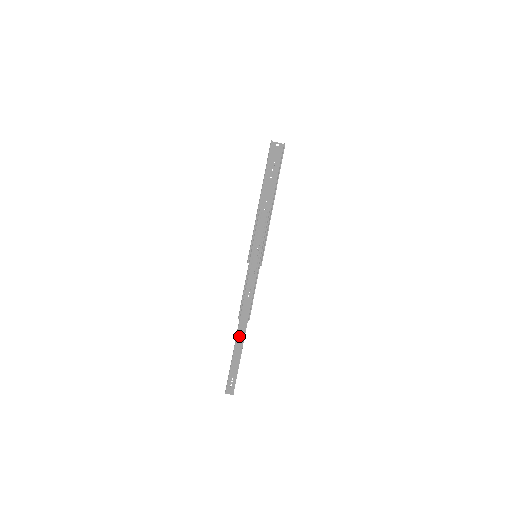
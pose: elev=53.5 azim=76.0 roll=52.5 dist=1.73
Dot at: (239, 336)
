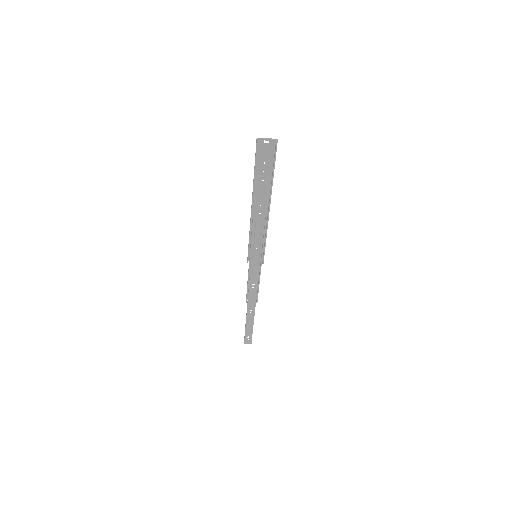
Dot at: (249, 313)
